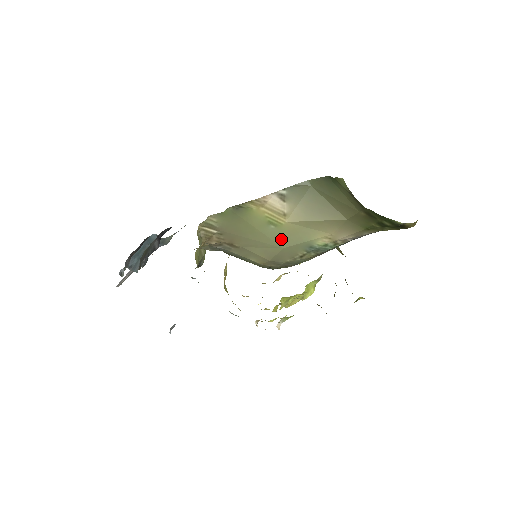
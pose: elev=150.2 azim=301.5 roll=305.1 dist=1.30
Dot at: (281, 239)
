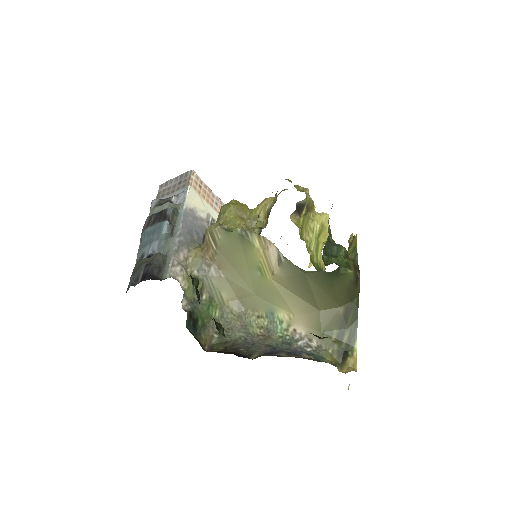
Dot at: (258, 288)
